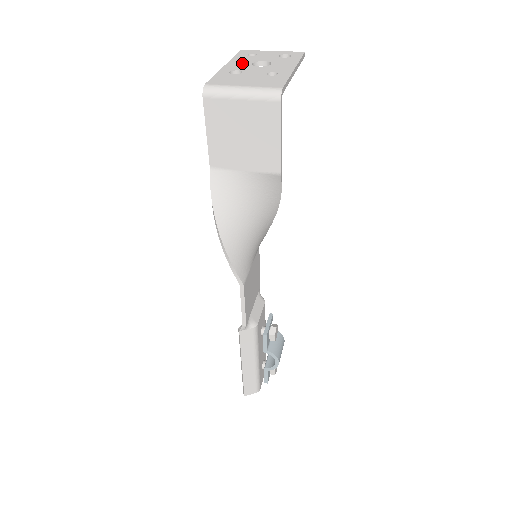
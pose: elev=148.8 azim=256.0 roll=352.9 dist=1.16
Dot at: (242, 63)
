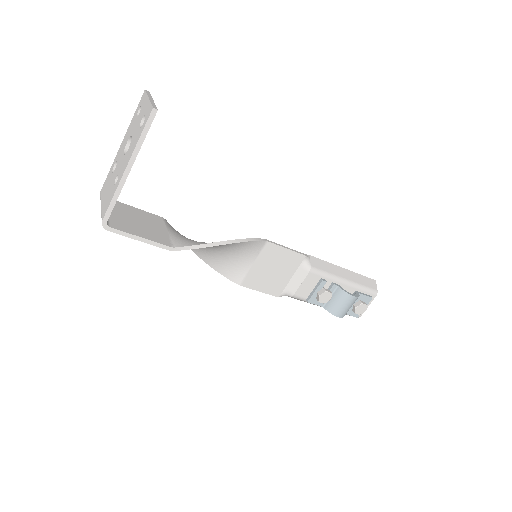
Dot at: (125, 140)
